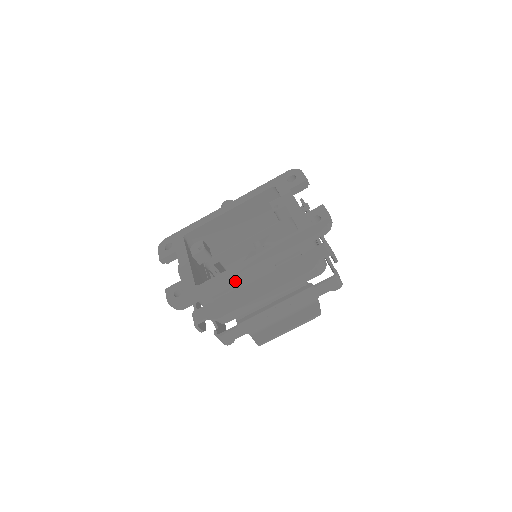
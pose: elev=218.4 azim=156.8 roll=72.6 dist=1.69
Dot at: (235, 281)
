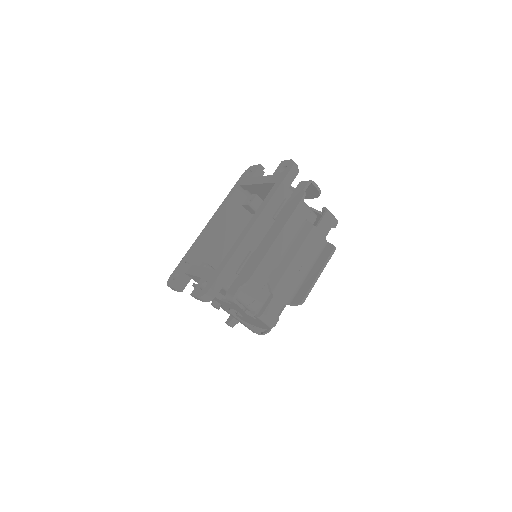
Dot at: (247, 247)
